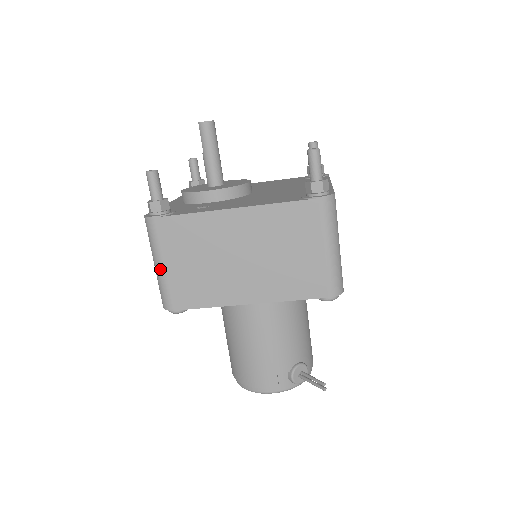
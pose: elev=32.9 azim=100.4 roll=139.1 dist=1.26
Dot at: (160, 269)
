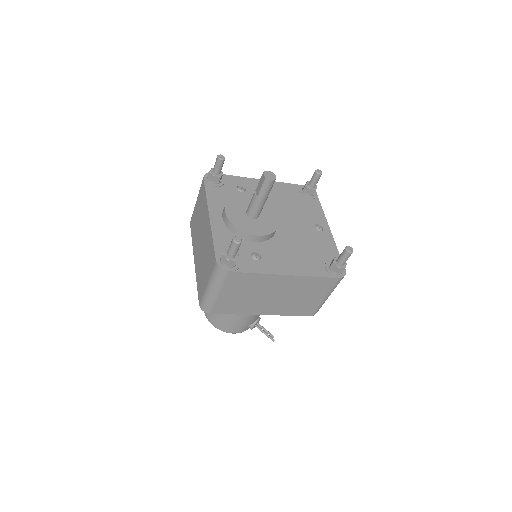
Dot at: (215, 295)
